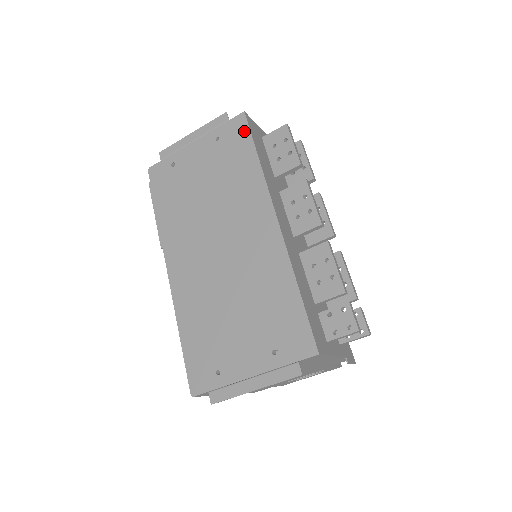
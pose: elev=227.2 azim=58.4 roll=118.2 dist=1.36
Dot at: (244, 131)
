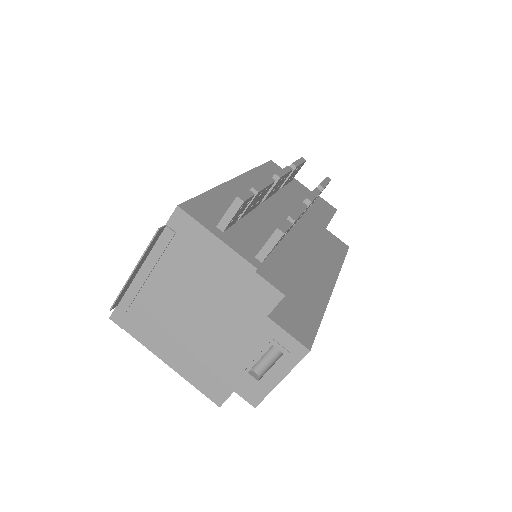
Dot at: occluded
